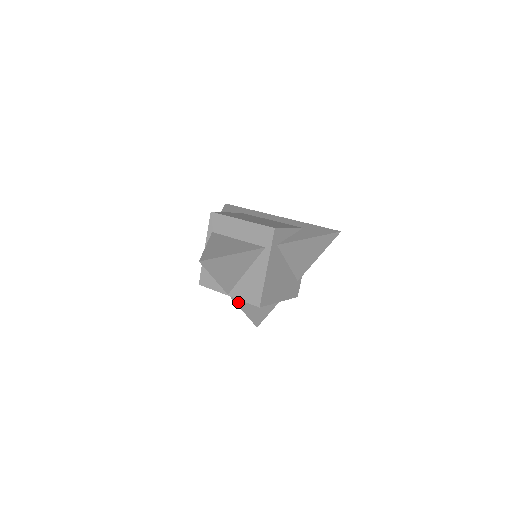
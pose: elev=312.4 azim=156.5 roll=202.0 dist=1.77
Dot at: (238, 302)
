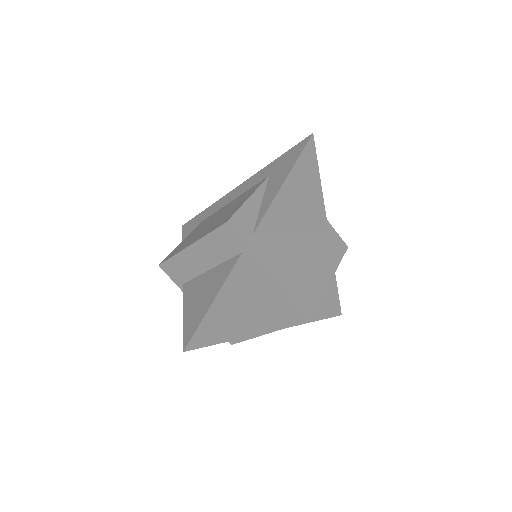
Dot at: occluded
